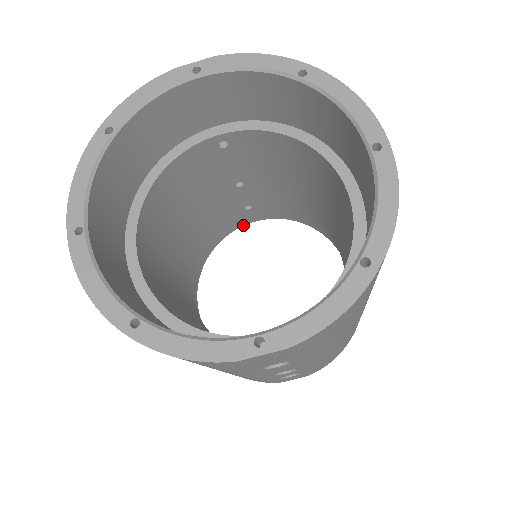
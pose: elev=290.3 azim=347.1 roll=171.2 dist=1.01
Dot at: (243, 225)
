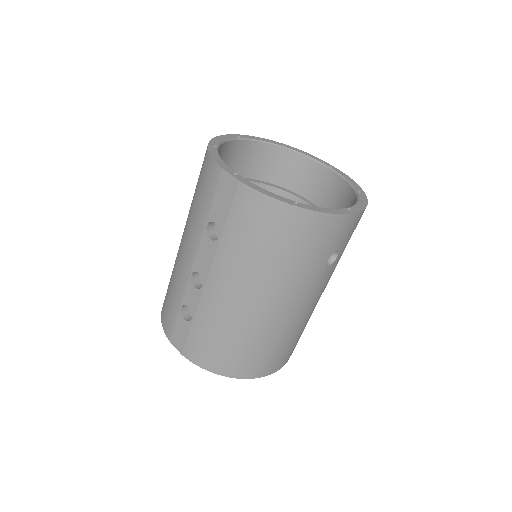
Dot at: occluded
